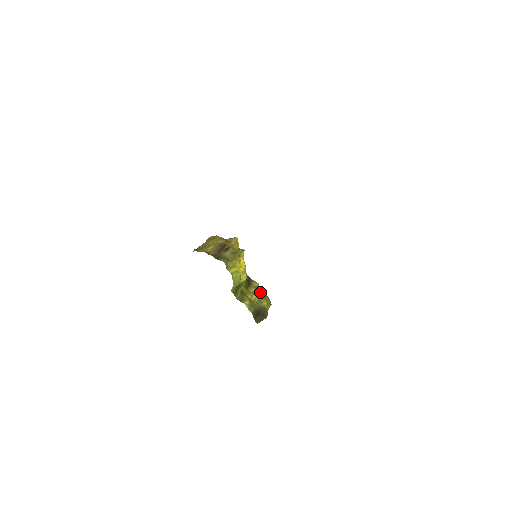
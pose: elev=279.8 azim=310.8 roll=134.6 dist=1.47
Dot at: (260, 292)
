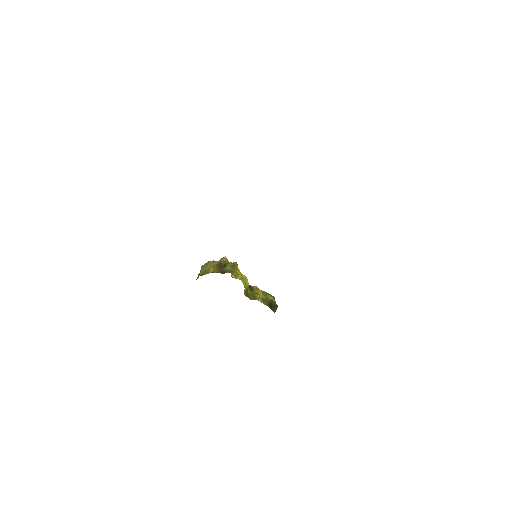
Dot at: (262, 291)
